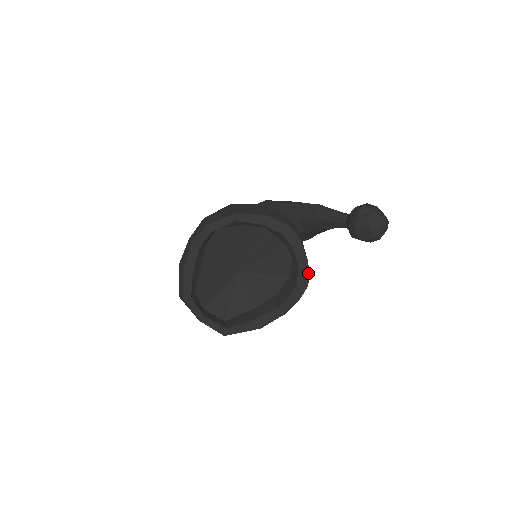
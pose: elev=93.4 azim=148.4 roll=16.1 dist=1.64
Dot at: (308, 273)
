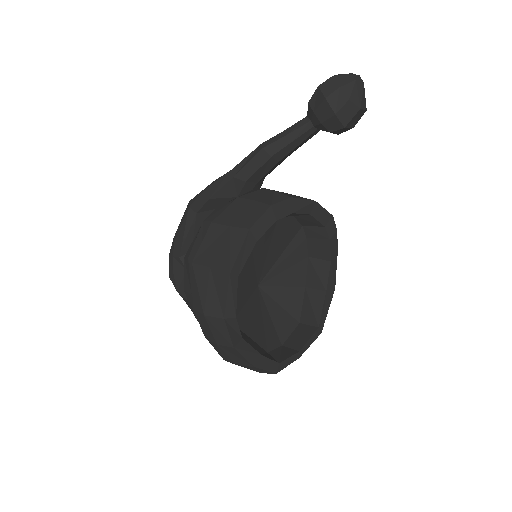
Dot at: occluded
